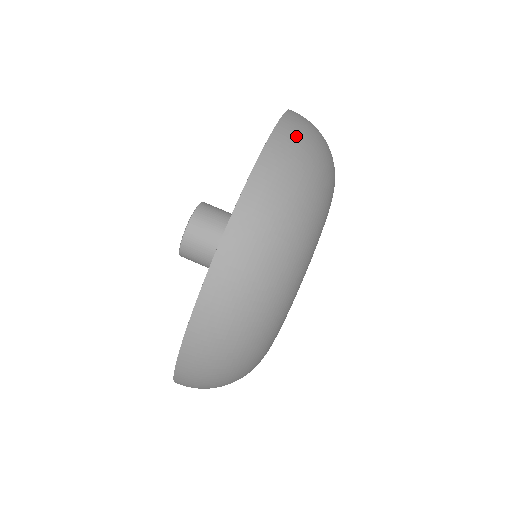
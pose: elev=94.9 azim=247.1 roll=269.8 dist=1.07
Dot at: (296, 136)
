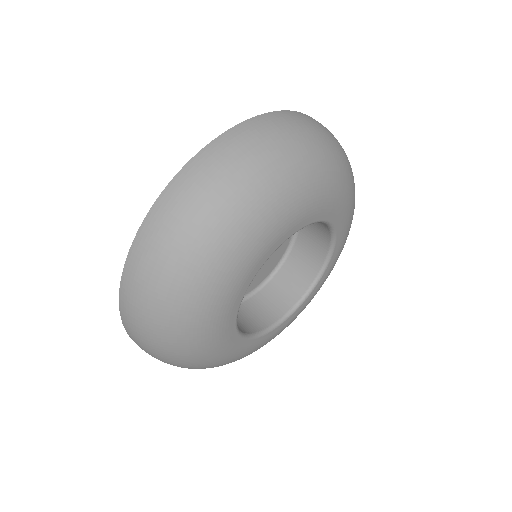
Dot at: (272, 127)
